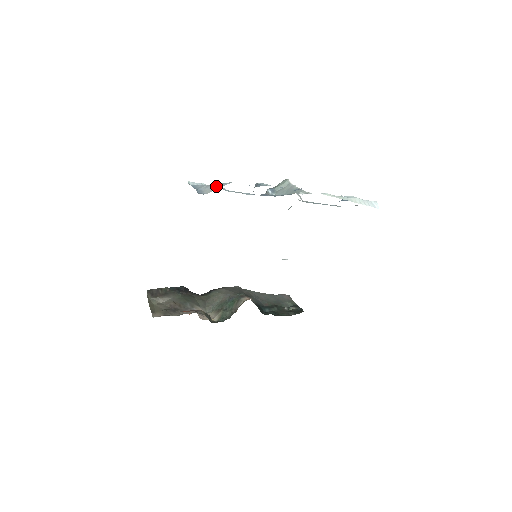
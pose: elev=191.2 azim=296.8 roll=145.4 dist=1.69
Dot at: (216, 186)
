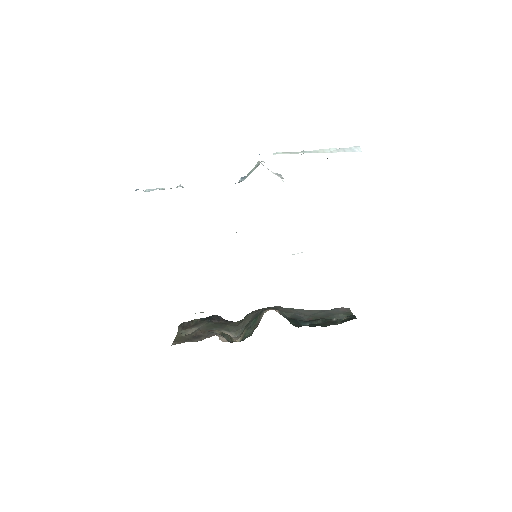
Dot at: occluded
